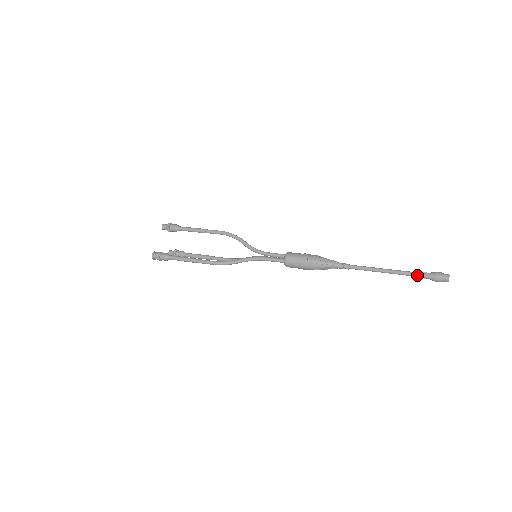
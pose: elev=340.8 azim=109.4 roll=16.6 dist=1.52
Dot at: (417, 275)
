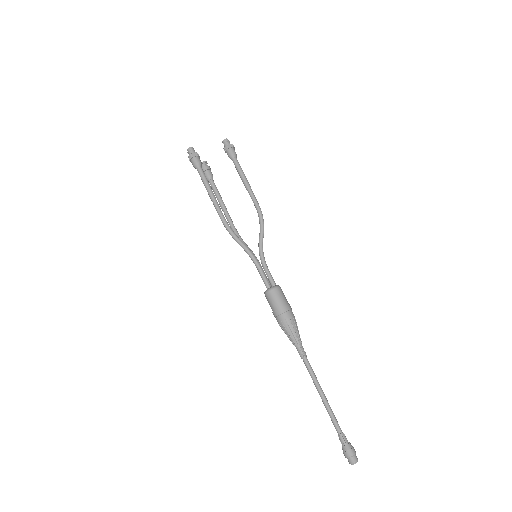
Dot at: (337, 430)
